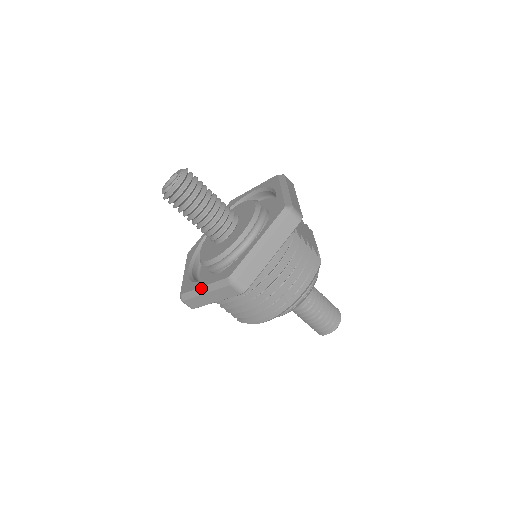
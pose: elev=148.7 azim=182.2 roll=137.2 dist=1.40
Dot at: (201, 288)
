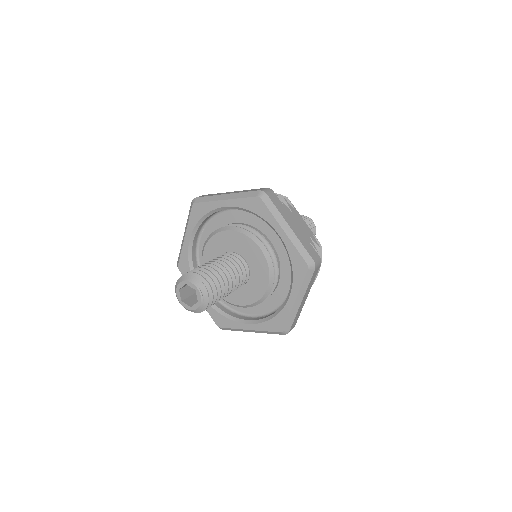
Dot at: (247, 330)
